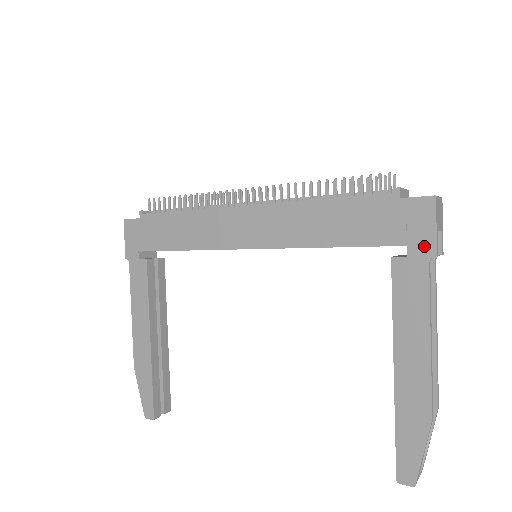
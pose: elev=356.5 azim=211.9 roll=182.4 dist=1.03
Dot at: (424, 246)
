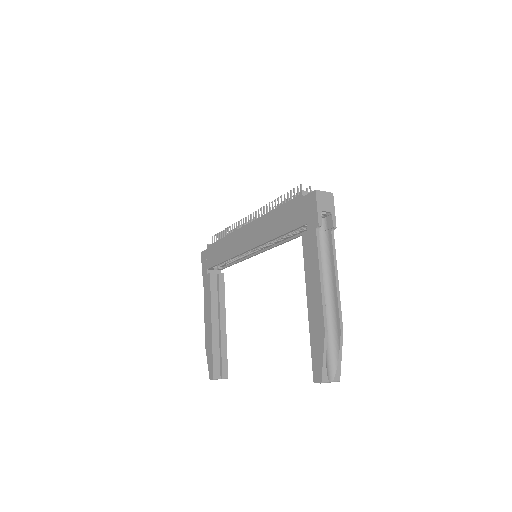
Dot at: (313, 221)
